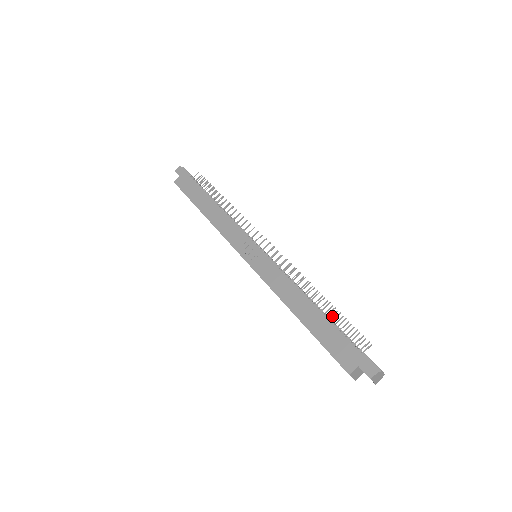
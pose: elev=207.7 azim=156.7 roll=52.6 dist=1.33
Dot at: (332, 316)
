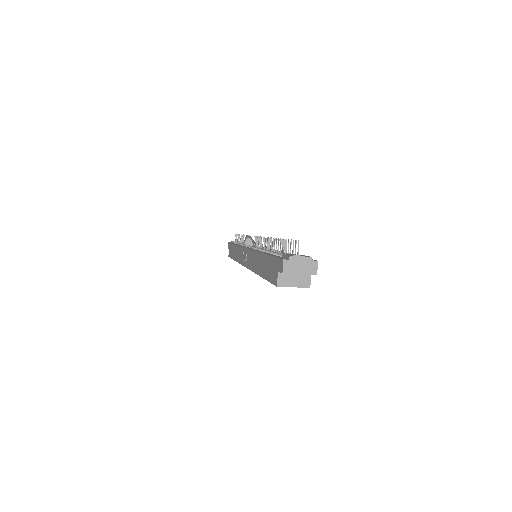
Dot at: occluded
